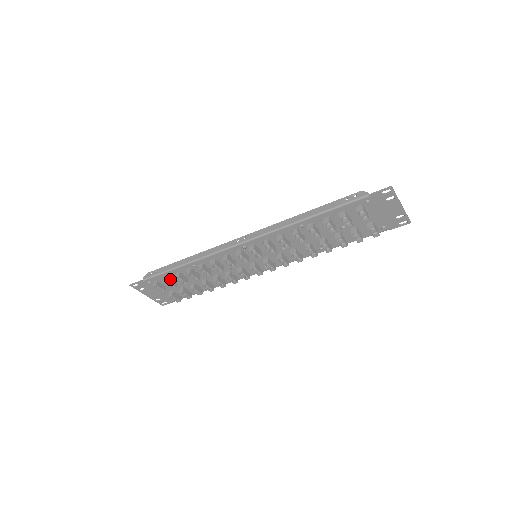
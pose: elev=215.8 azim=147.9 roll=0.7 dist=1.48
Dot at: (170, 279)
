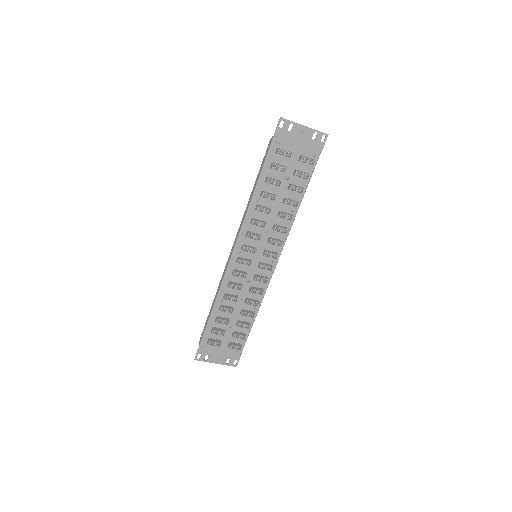
Dot at: (216, 329)
